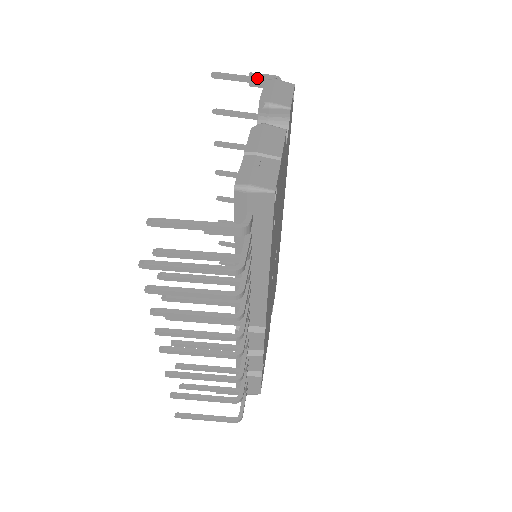
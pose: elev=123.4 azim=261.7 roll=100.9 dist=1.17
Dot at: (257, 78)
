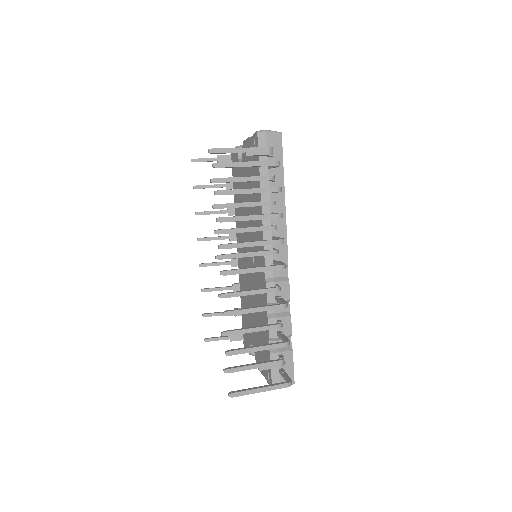
Dot at: (223, 157)
